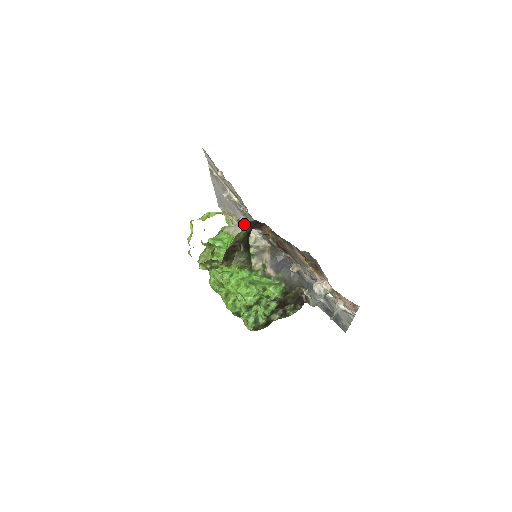
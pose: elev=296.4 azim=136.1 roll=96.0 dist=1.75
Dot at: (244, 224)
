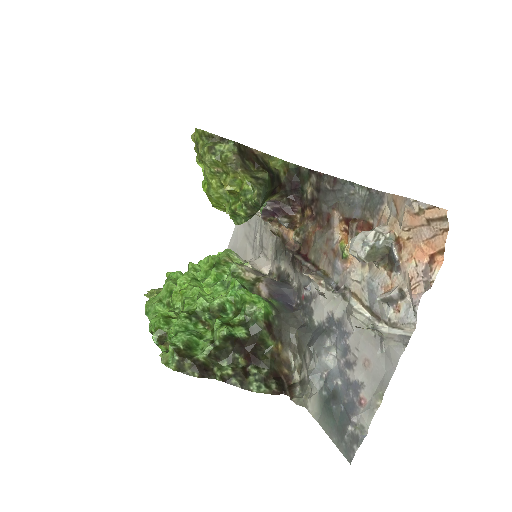
Dot at: (250, 260)
